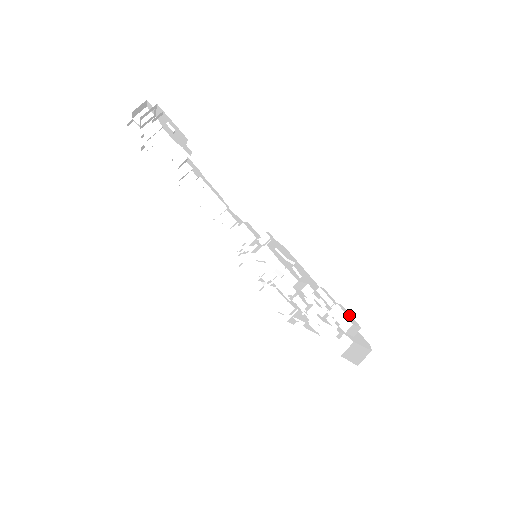
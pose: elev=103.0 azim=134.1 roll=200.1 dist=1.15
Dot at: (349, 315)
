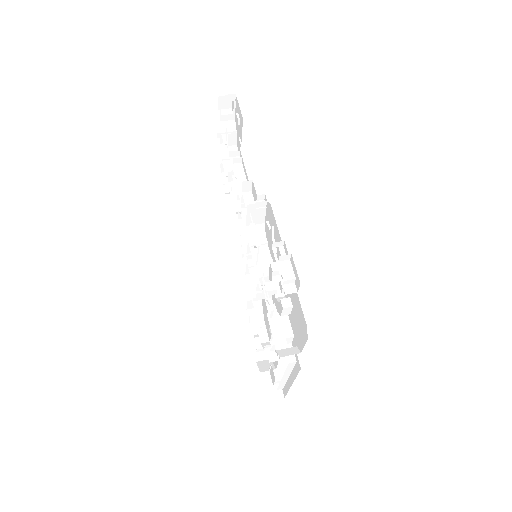
Dot at: (295, 270)
